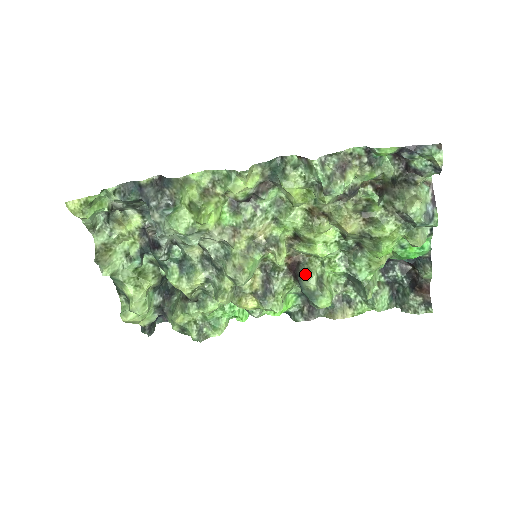
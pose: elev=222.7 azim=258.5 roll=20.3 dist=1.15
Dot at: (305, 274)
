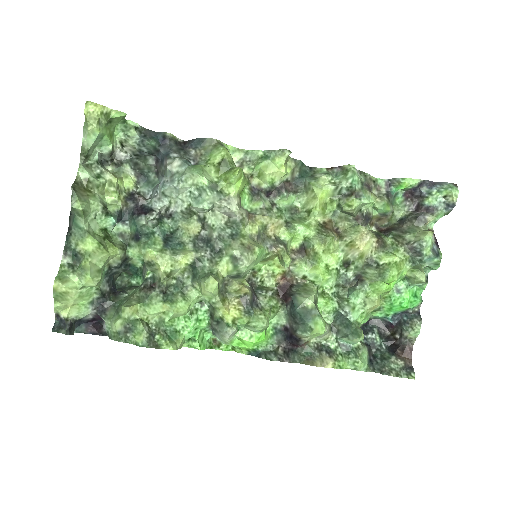
Dot at: (302, 292)
